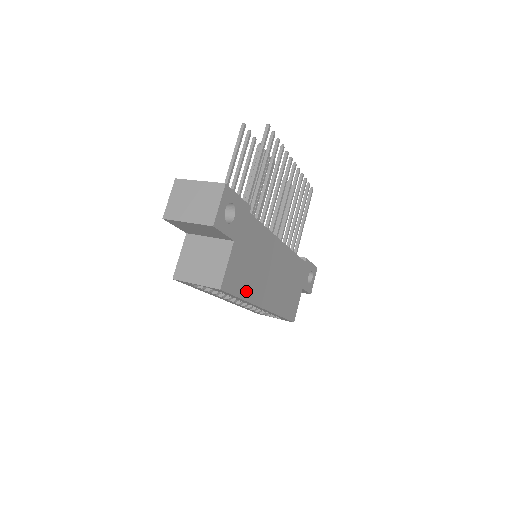
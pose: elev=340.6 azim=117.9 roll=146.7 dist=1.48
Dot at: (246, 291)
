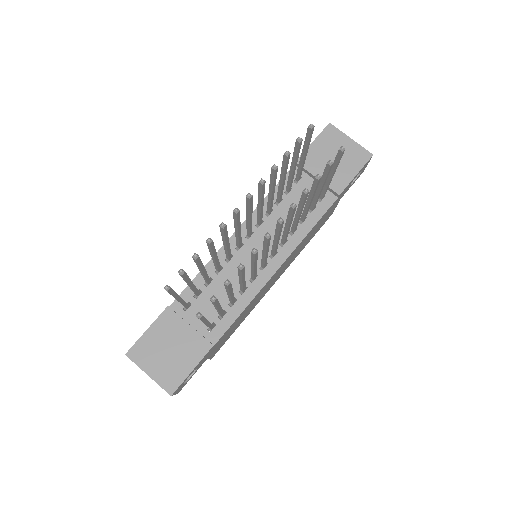
Dot at: (242, 321)
